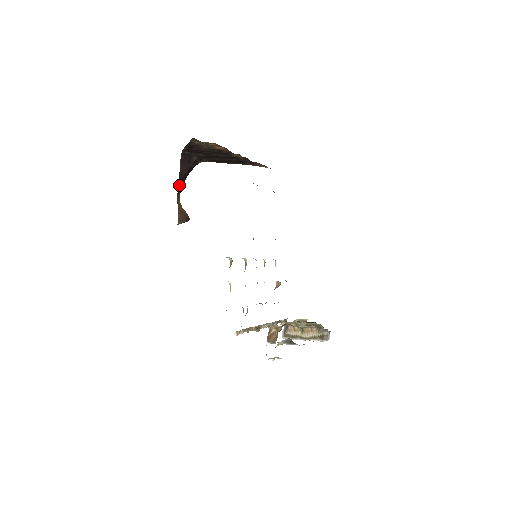
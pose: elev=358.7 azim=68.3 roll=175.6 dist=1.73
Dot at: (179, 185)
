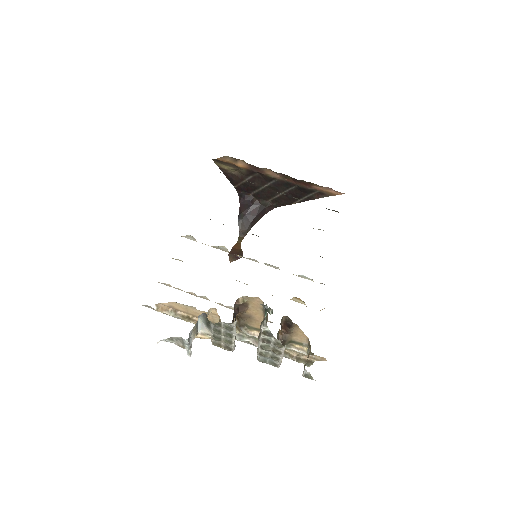
Dot at: (240, 227)
